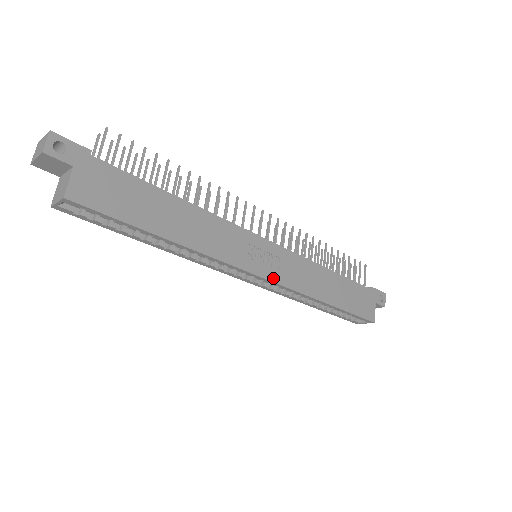
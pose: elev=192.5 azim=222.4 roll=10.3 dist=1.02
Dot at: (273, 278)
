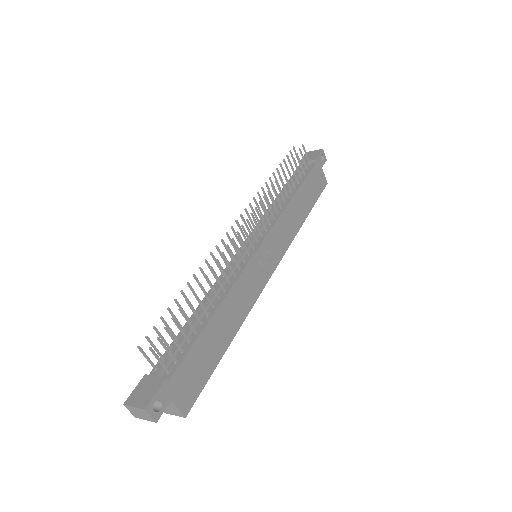
Dot at: (277, 261)
